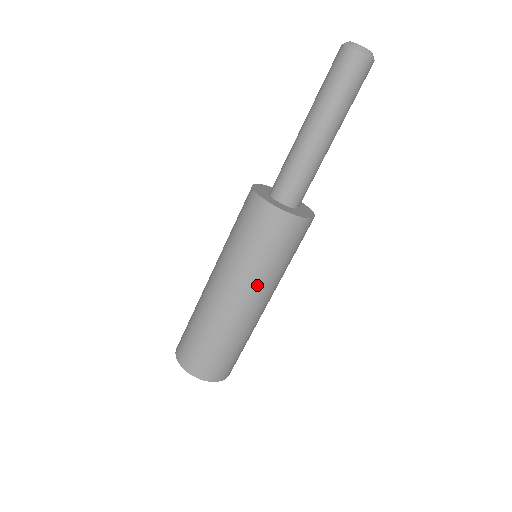
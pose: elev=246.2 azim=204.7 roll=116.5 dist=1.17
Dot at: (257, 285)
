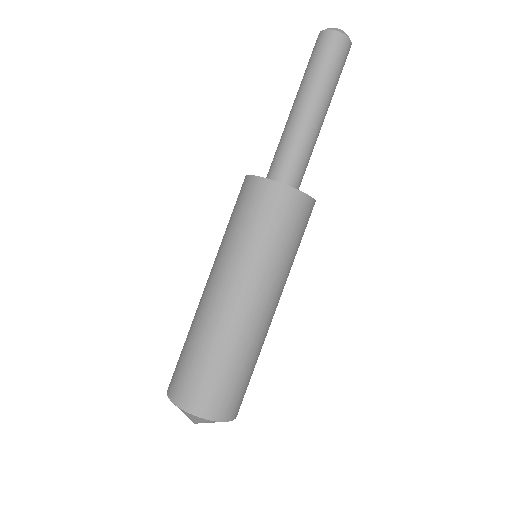
Dot at: (225, 263)
